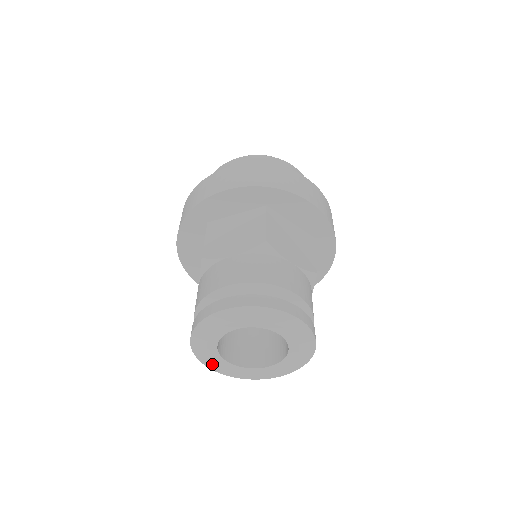
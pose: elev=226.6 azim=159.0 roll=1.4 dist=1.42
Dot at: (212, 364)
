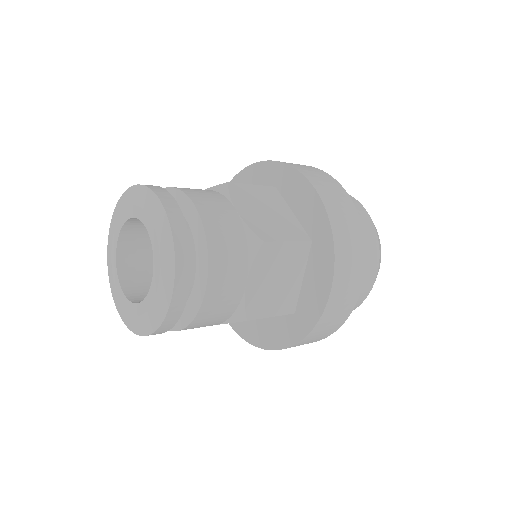
Dot at: (113, 285)
